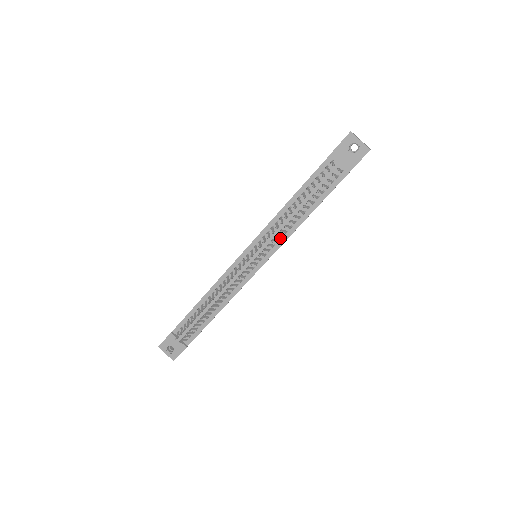
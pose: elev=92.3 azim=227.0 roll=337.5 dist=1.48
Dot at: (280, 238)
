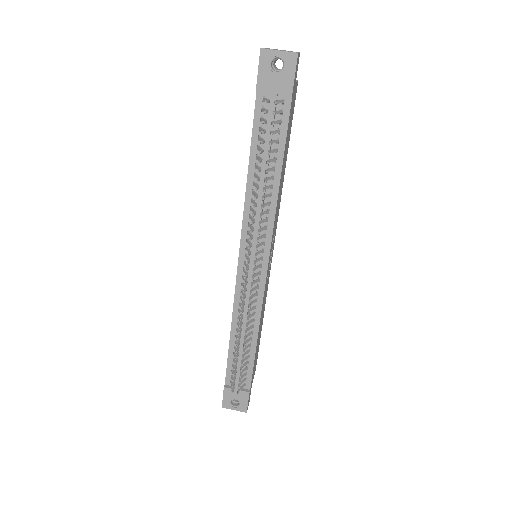
Dot at: (266, 222)
